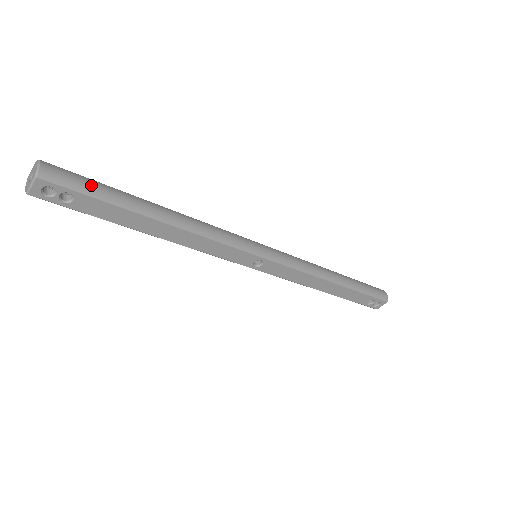
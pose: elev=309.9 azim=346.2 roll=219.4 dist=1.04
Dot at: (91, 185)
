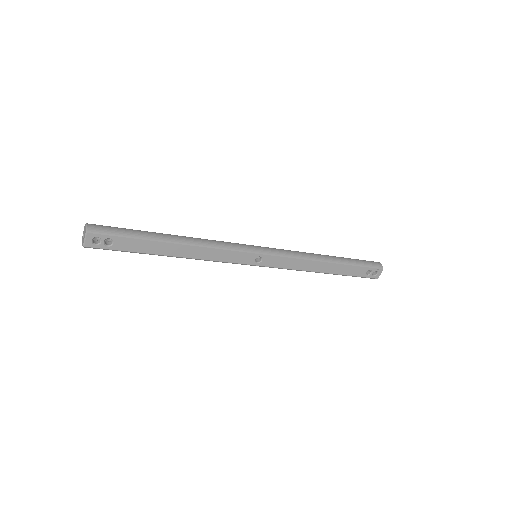
Dot at: (122, 230)
